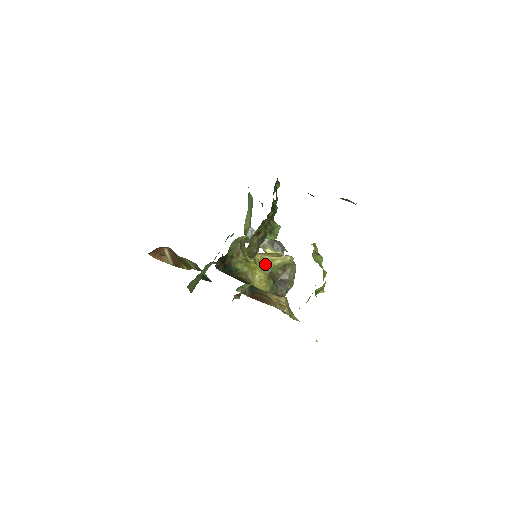
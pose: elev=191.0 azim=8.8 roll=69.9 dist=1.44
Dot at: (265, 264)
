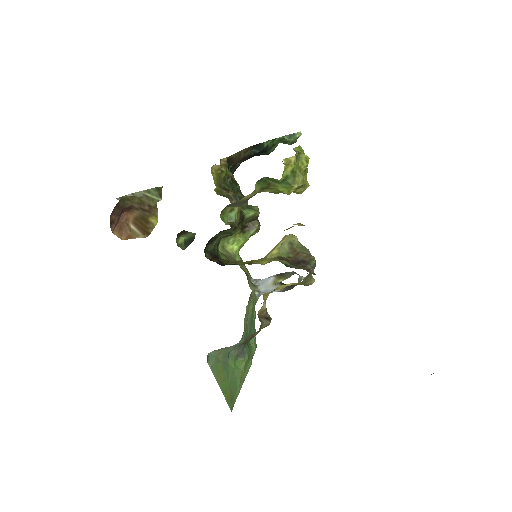
Dot at: (270, 256)
